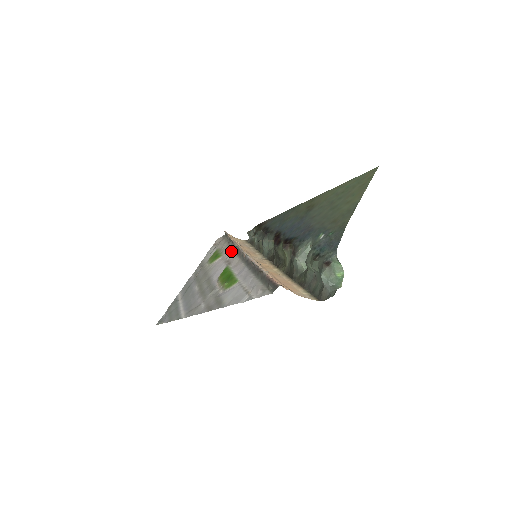
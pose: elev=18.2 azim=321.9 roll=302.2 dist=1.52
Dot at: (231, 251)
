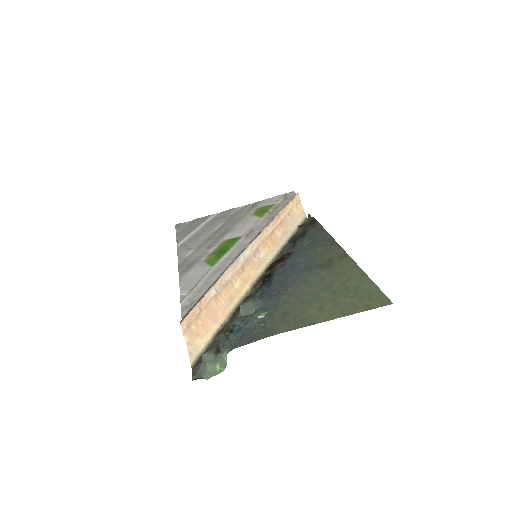
Dot at: (266, 223)
